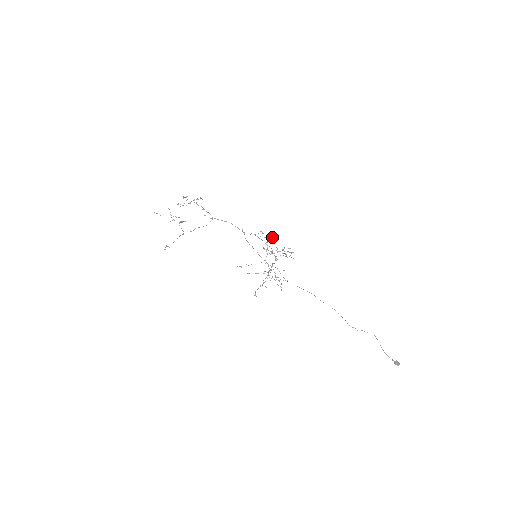
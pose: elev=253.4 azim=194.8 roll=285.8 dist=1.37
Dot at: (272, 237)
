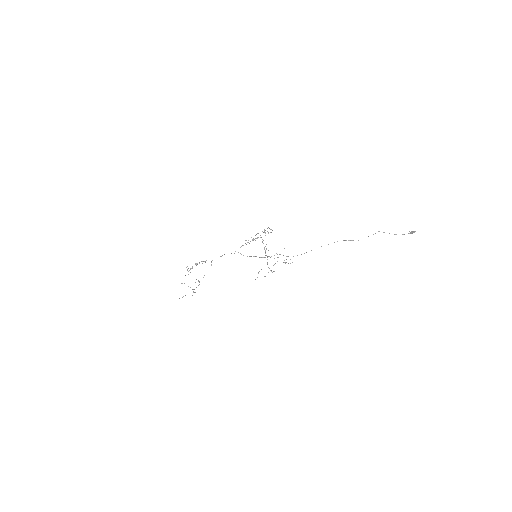
Dot at: occluded
